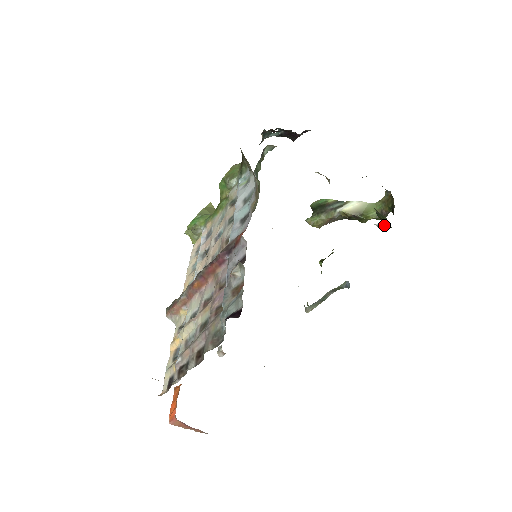
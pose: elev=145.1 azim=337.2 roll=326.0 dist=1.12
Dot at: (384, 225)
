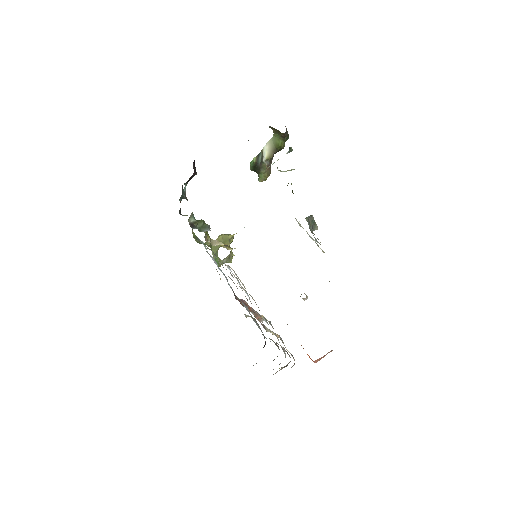
Dot at: (291, 148)
